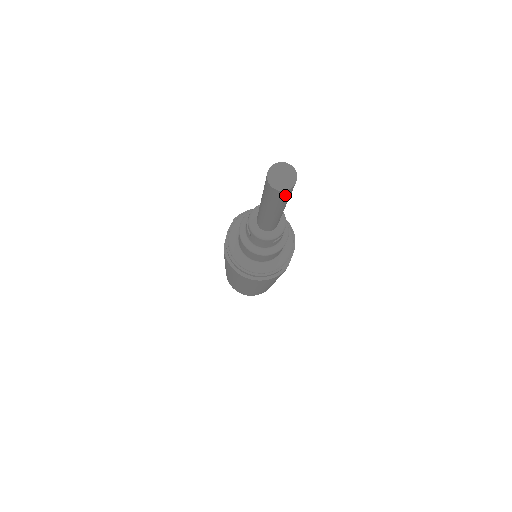
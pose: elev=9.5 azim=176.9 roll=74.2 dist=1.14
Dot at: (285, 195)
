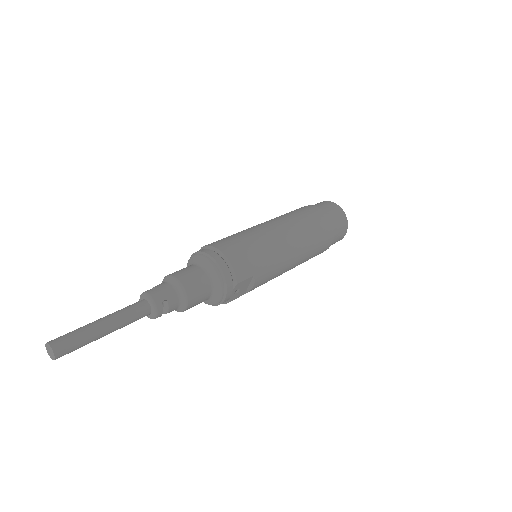
Dot at: (63, 355)
